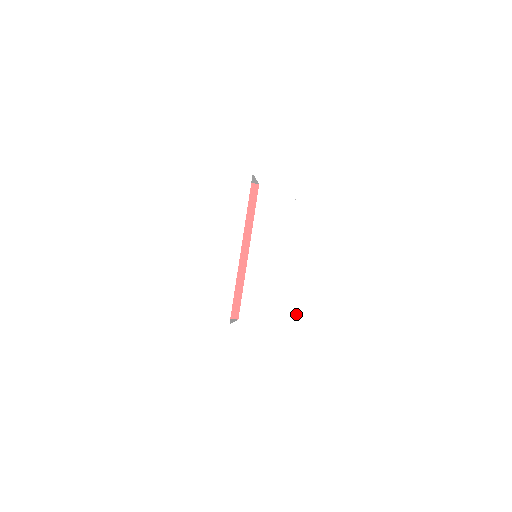
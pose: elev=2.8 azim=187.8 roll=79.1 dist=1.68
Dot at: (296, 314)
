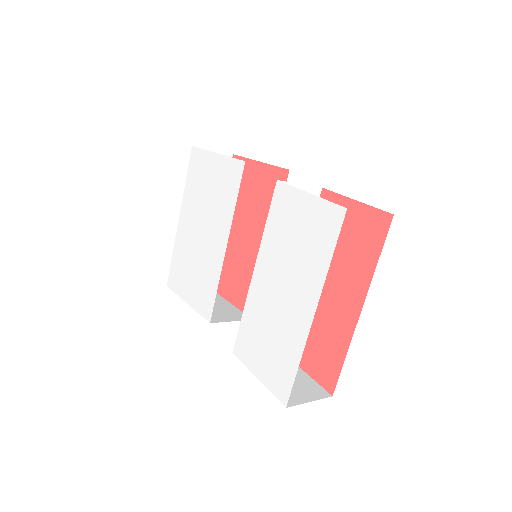
Dot at: (254, 335)
